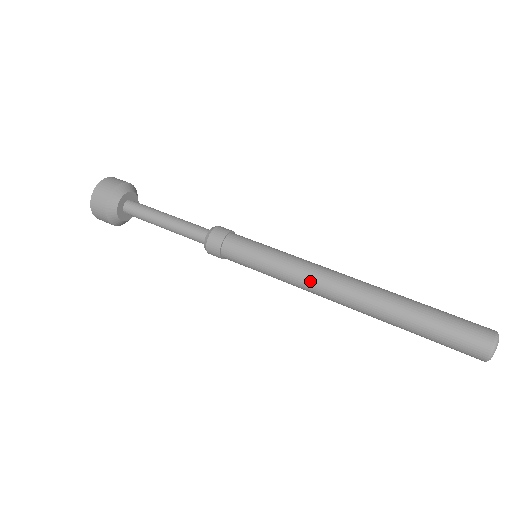
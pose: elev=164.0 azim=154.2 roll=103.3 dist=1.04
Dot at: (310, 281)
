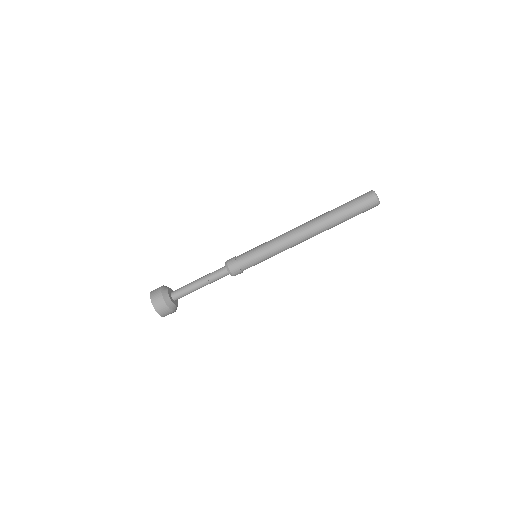
Dot at: (289, 241)
